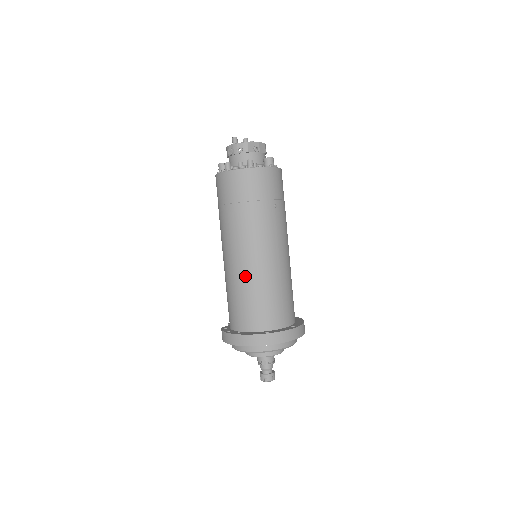
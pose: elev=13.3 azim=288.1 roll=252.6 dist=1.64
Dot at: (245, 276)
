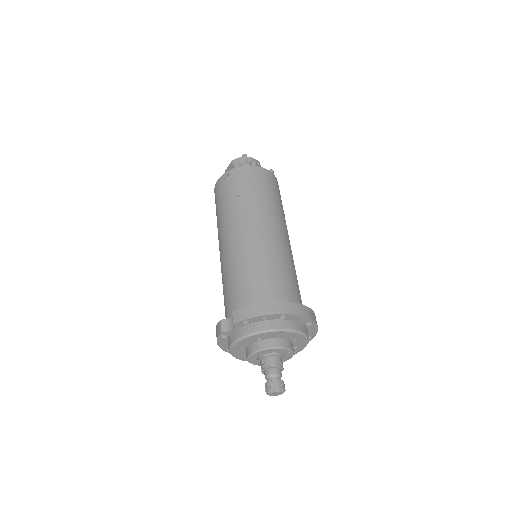
Dot at: (280, 252)
